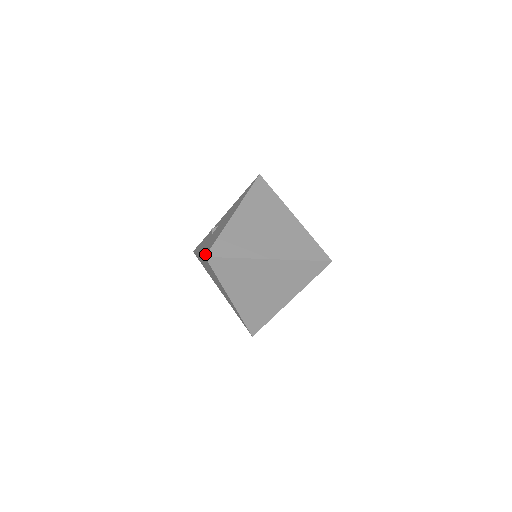
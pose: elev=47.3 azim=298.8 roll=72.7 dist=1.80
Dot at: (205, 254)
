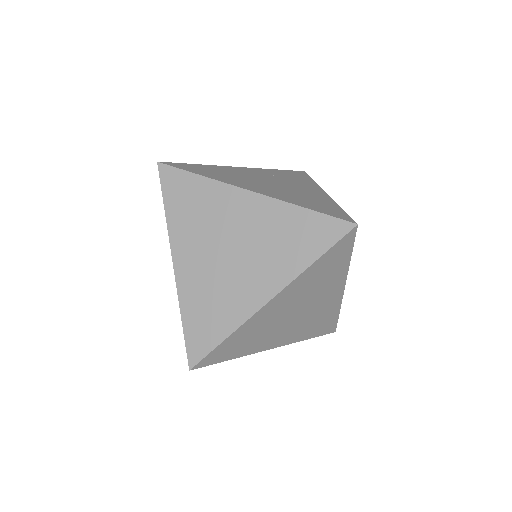
Dot at: occluded
